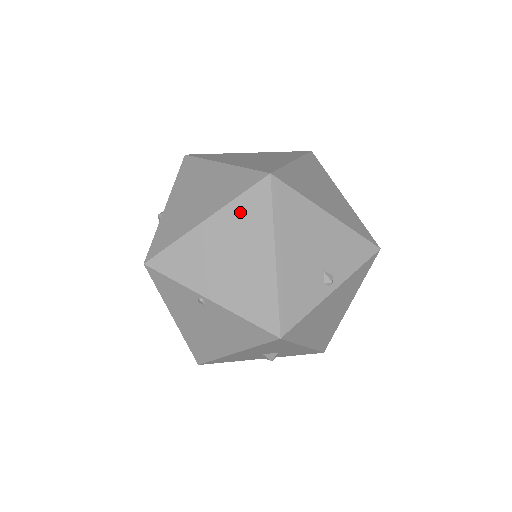
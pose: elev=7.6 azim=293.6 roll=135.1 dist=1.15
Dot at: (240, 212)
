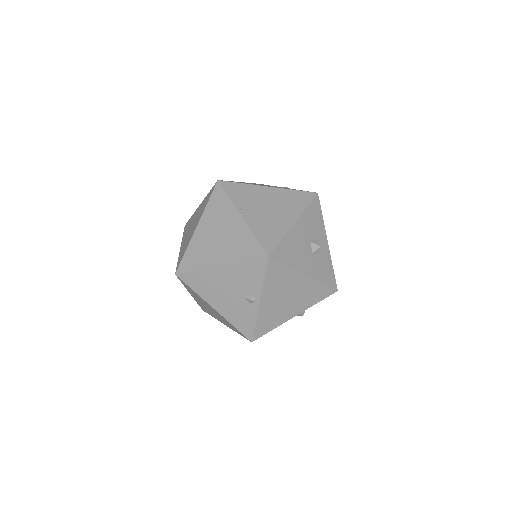
Dot at: (190, 291)
